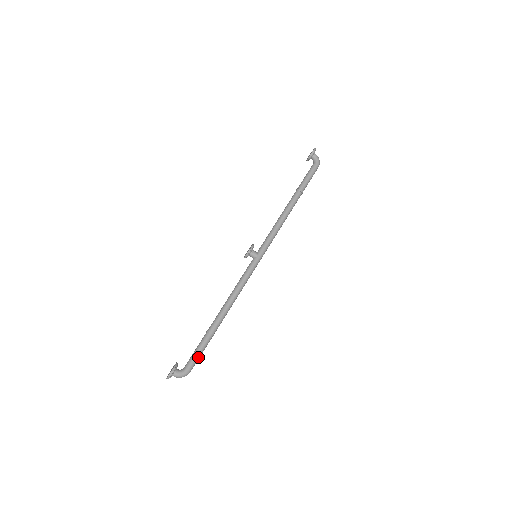
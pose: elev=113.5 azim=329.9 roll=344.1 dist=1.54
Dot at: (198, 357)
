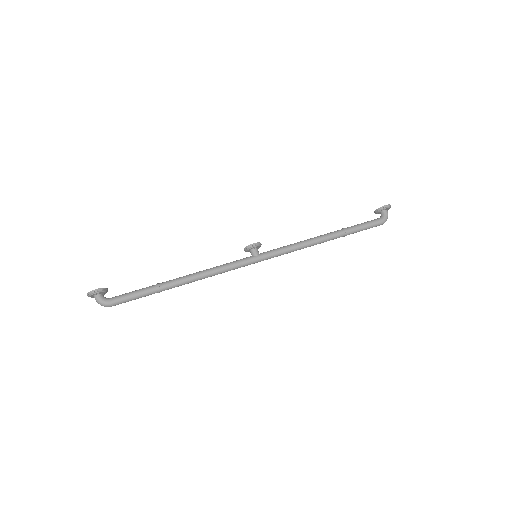
Dot at: (129, 299)
